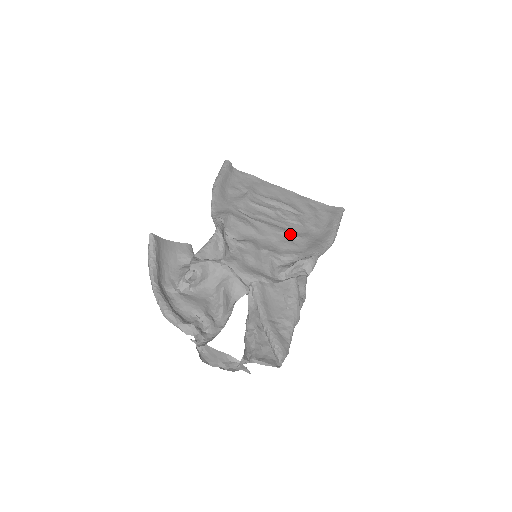
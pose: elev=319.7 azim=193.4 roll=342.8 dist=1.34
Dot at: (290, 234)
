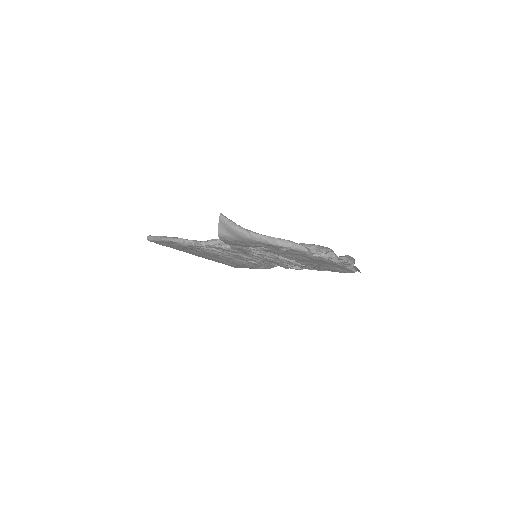
Dot at: occluded
